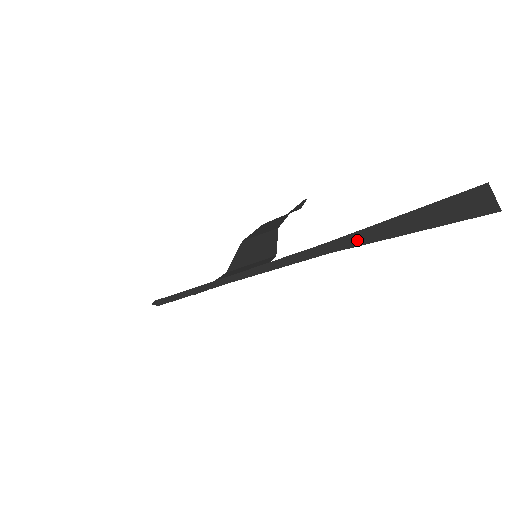
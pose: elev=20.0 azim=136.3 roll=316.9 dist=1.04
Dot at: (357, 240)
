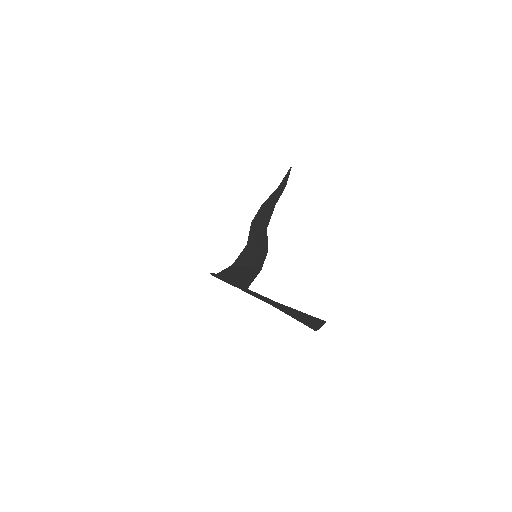
Dot at: occluded
